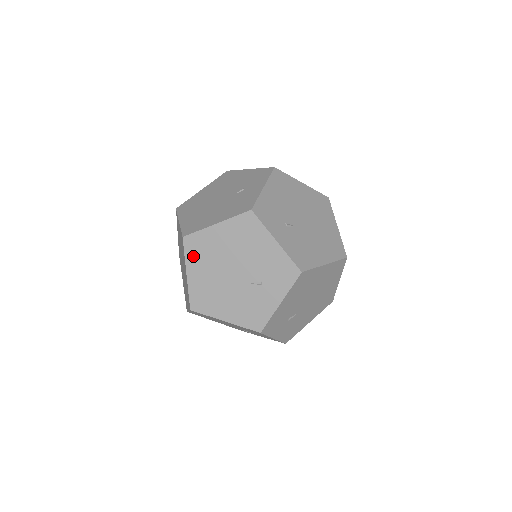
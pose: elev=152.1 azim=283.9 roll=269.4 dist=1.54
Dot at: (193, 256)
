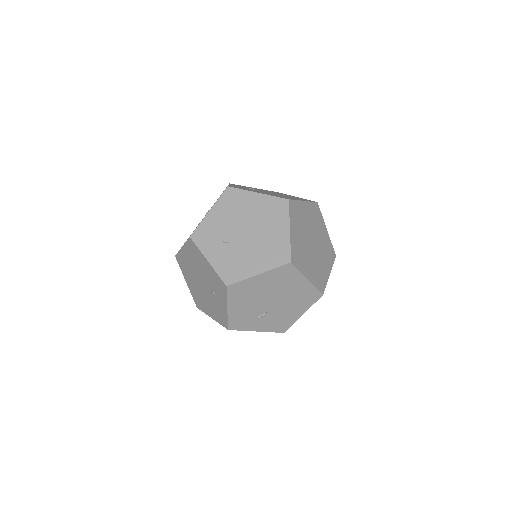
Dot at: occluded
